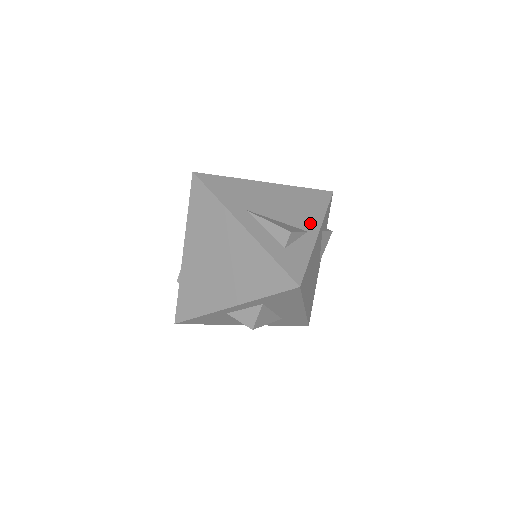
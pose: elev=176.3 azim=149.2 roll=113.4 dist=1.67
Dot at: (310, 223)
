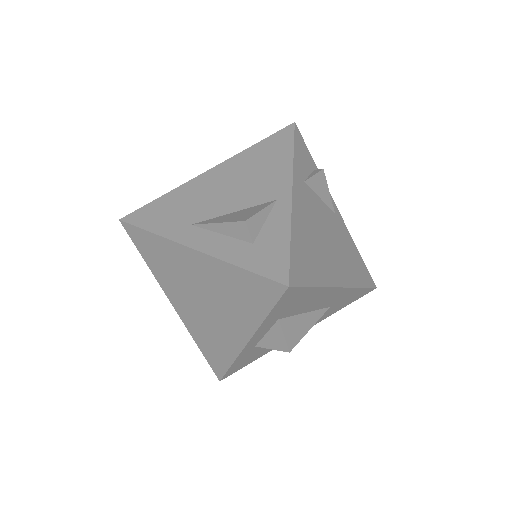
Dot at: (276, 186)
